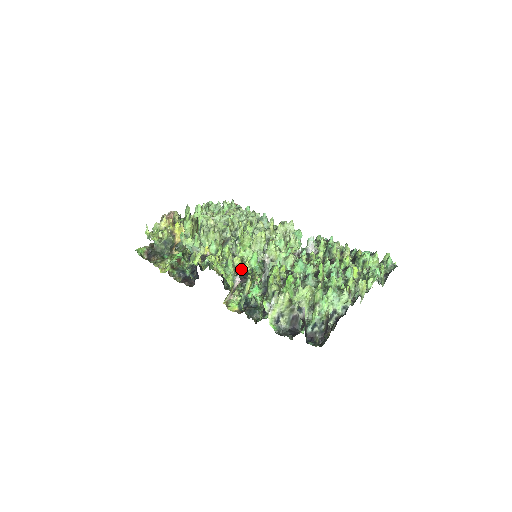
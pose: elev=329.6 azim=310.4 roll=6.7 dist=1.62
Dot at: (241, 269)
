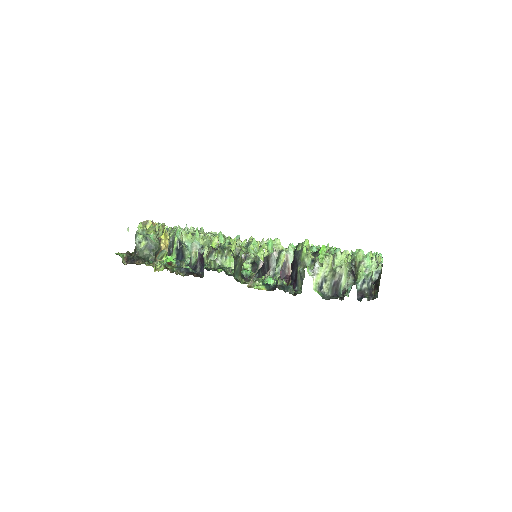
Dot at: occluded
